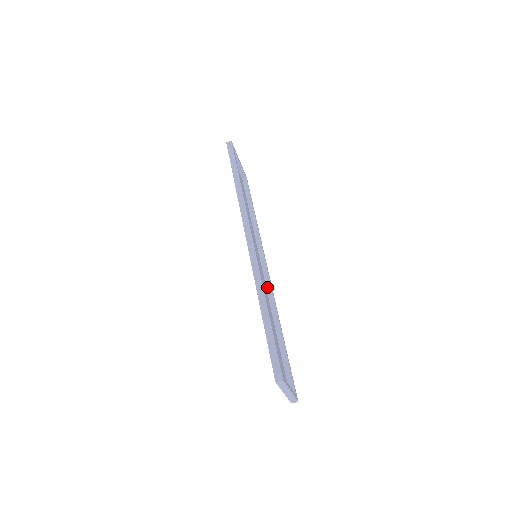
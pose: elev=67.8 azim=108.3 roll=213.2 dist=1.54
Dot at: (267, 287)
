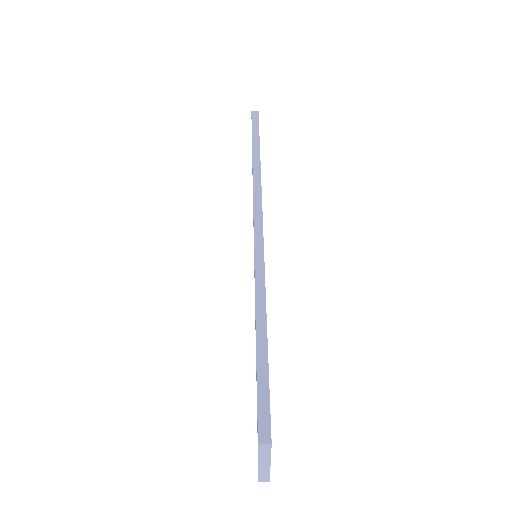
Dot at: occluded
